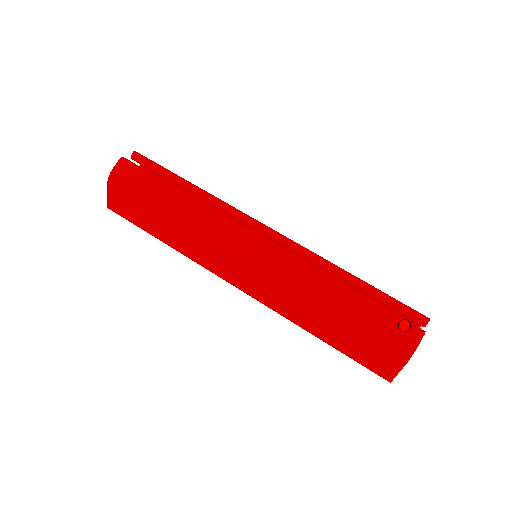
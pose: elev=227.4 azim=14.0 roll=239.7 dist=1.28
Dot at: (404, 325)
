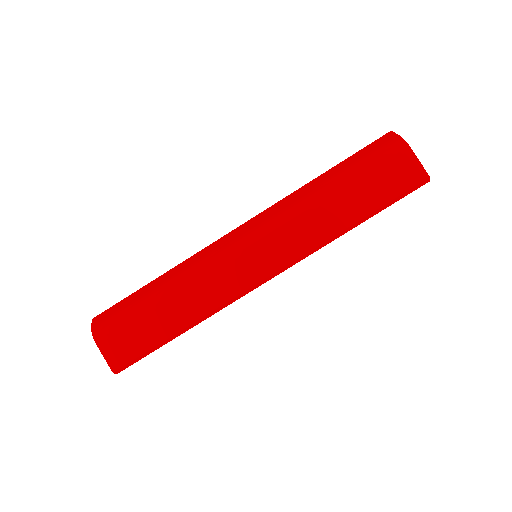
Dot at: (376, 142)
